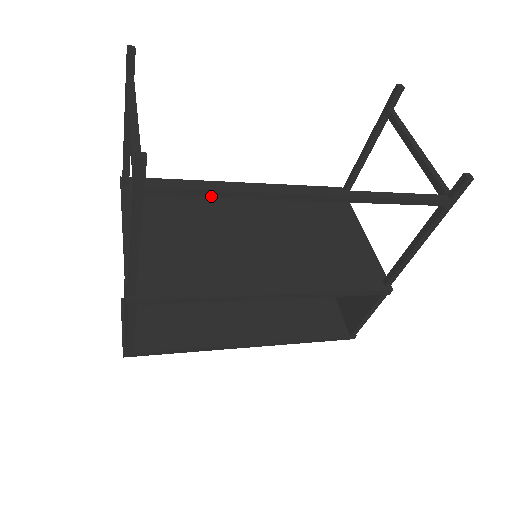
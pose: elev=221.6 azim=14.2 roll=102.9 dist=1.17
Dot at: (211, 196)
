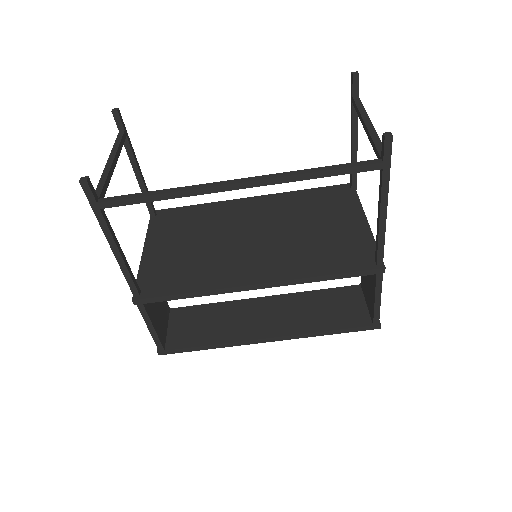
Dot at: (149, 201)
